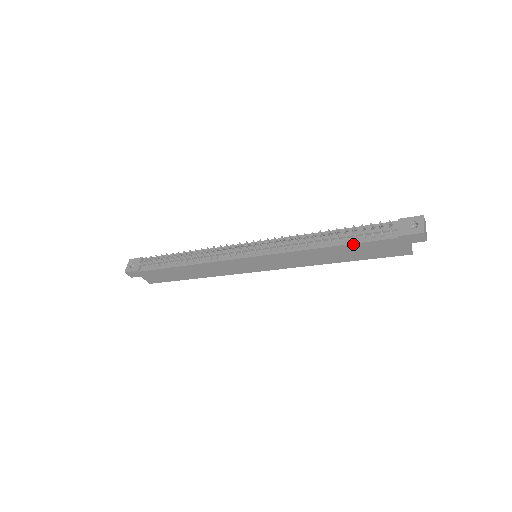
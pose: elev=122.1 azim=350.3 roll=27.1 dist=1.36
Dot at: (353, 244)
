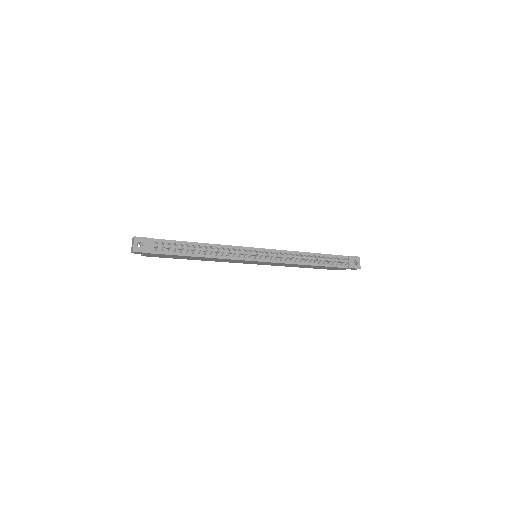
Dot at: (325, 266)
